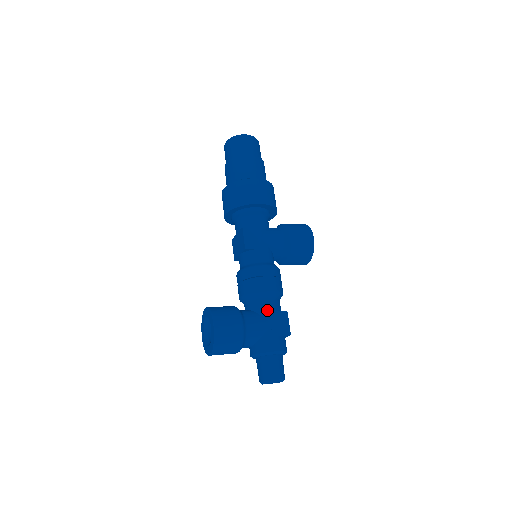
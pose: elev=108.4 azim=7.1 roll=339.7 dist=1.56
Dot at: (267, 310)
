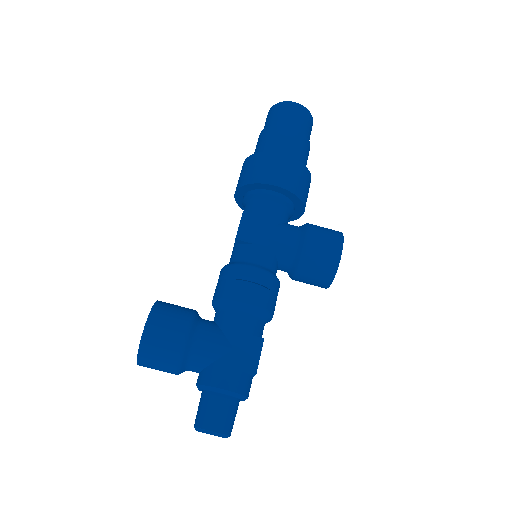
Dot at: (234, 328)
